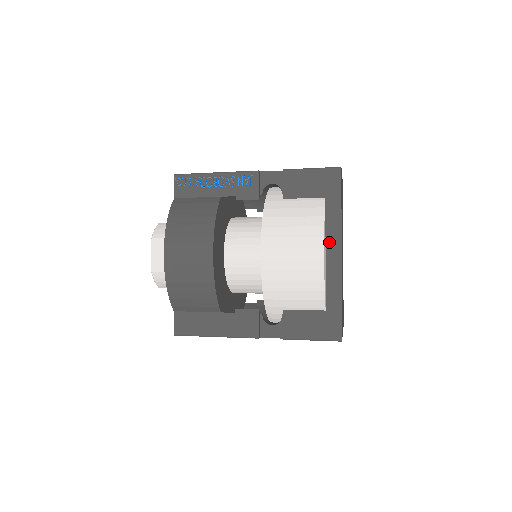
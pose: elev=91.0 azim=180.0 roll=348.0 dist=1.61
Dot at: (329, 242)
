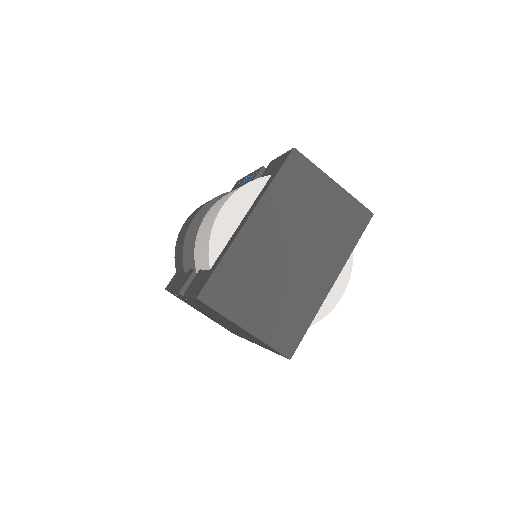
Dot at: (249, 211)
